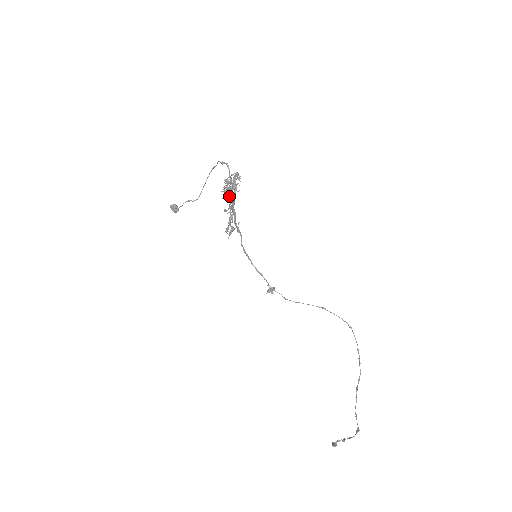
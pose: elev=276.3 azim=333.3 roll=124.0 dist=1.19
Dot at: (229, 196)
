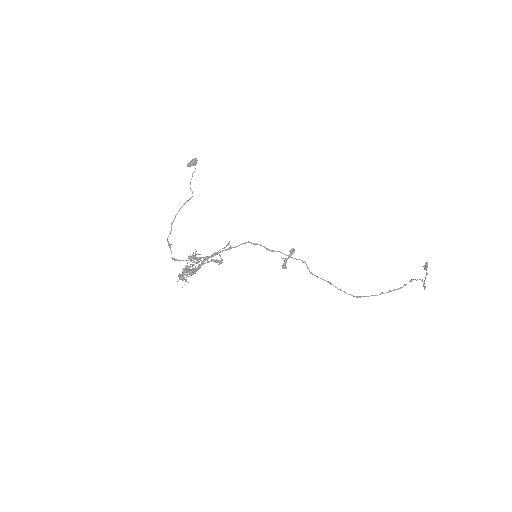
Dot at: (193, 273)
